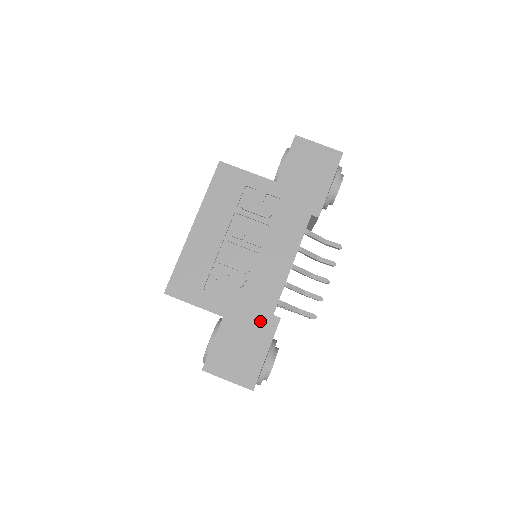
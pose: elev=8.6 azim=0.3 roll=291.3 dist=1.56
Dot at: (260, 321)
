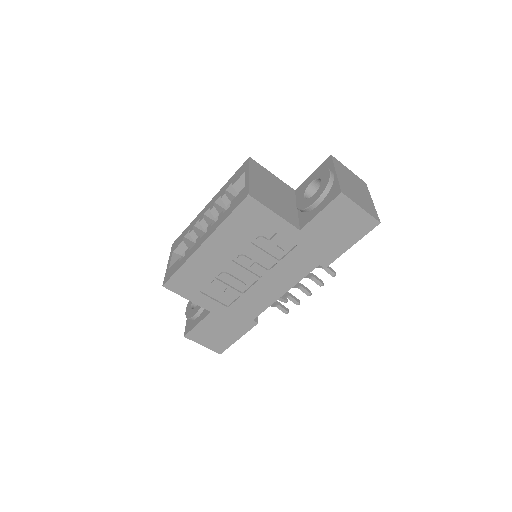
Dot at: (241, 321)
